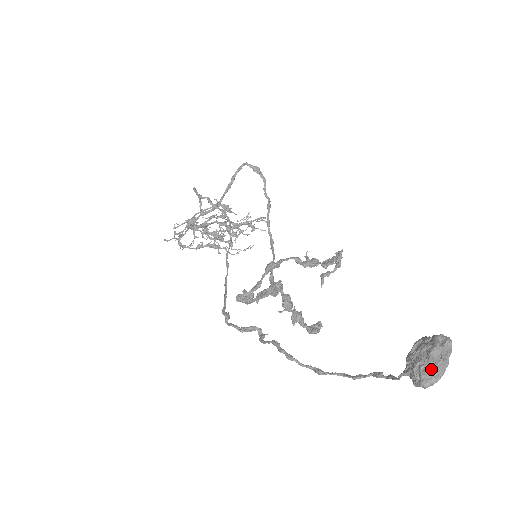
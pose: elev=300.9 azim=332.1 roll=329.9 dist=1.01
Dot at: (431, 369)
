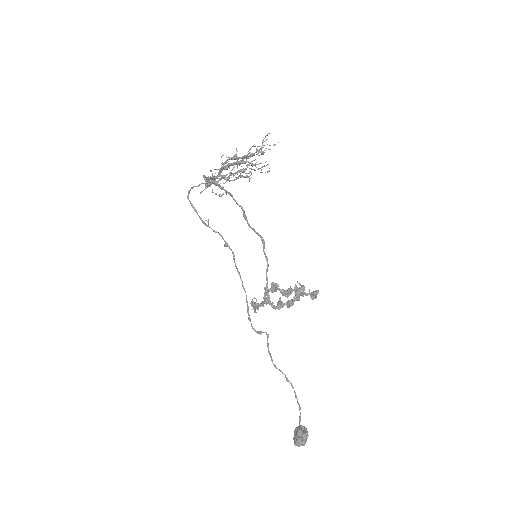
Dot at: (296, 445)
